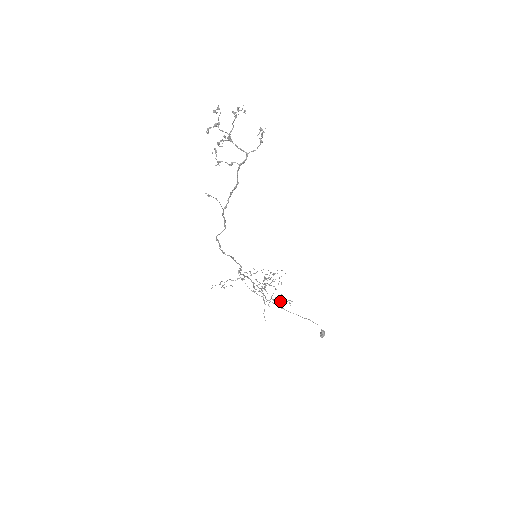
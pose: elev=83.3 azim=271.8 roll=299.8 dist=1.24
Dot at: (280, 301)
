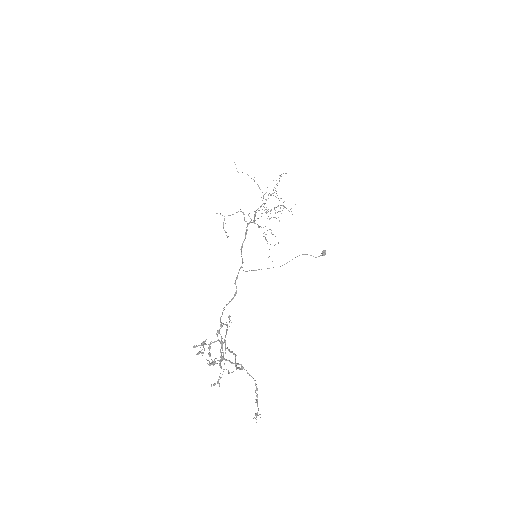
Dot at: occluded
